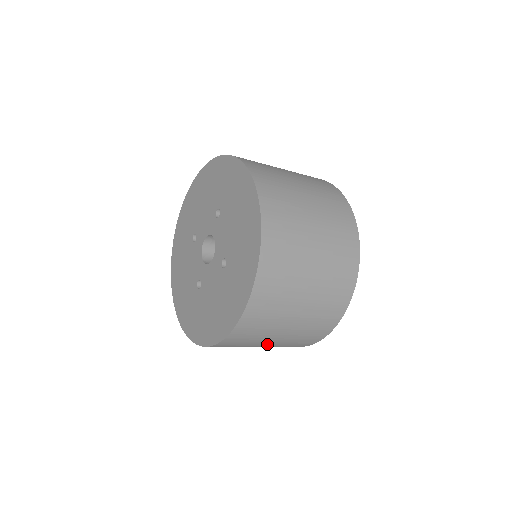
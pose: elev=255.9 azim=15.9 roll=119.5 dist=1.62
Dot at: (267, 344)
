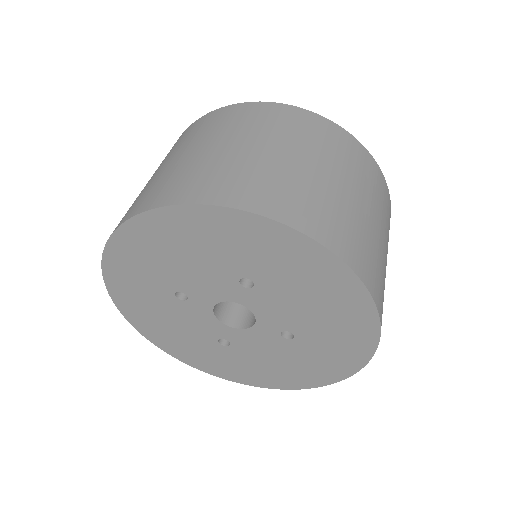
Dot at: occluded
